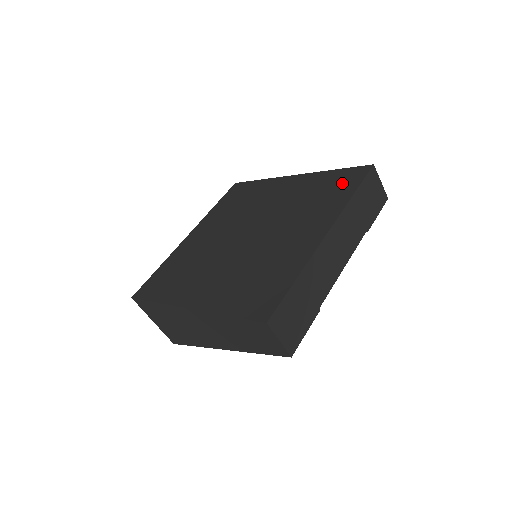
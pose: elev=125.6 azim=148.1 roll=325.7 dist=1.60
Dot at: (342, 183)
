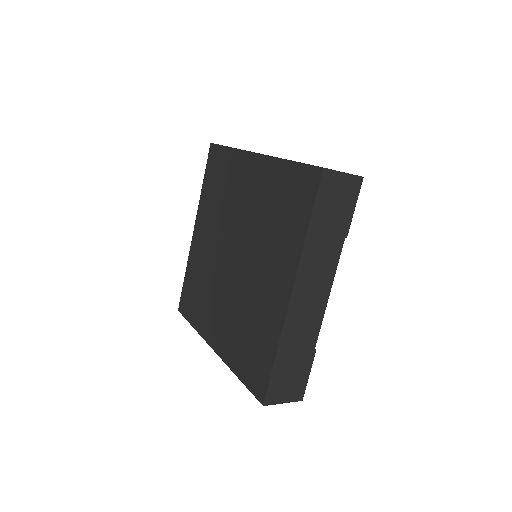
Dot at: (297, 198)
